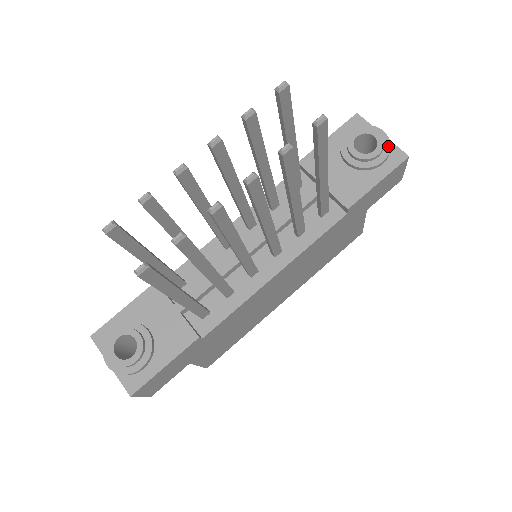
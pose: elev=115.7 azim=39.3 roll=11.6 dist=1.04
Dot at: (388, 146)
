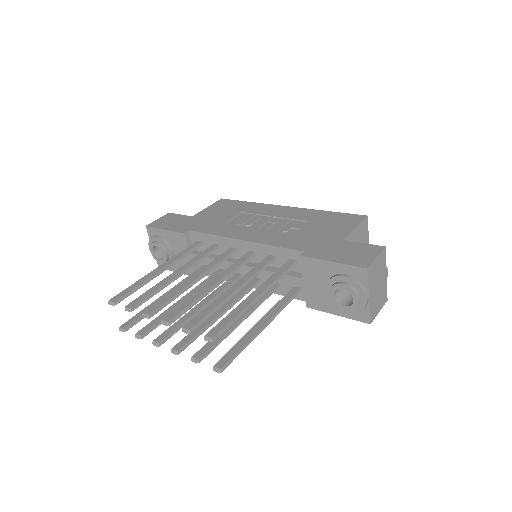
Dot at: (359, 311)
